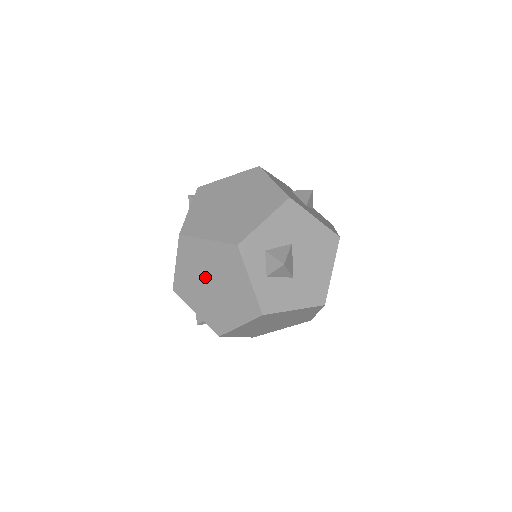
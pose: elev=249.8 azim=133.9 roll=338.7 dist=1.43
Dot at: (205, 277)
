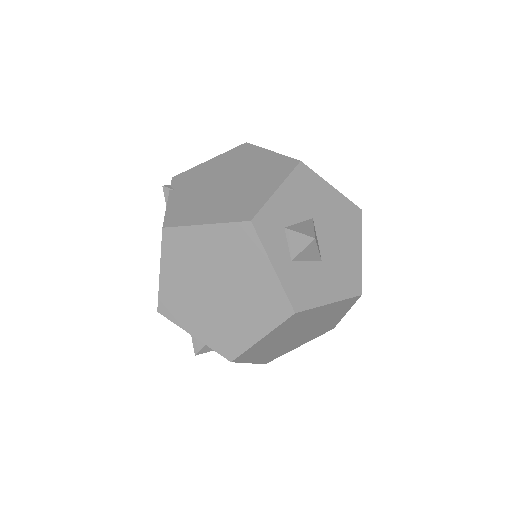
Dot at: (205, 280)
